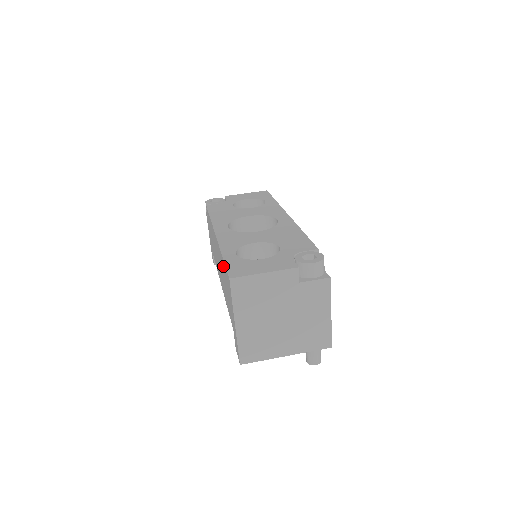
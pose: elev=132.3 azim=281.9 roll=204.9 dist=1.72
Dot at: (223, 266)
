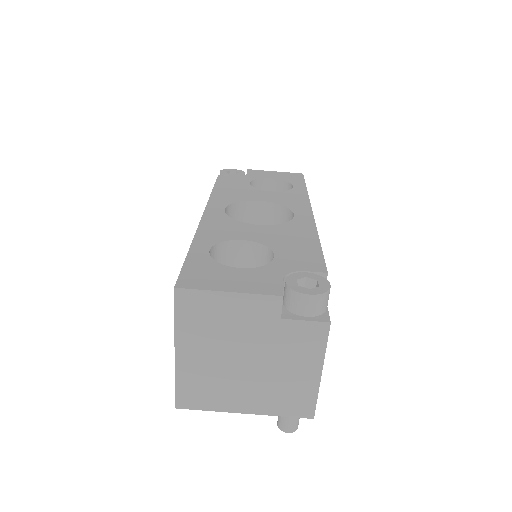
Dot at: occluded
